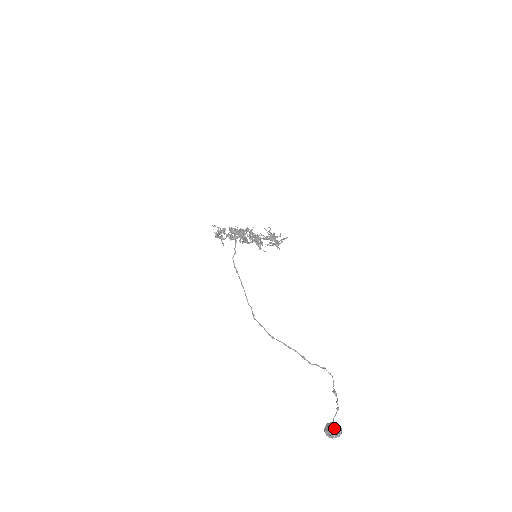
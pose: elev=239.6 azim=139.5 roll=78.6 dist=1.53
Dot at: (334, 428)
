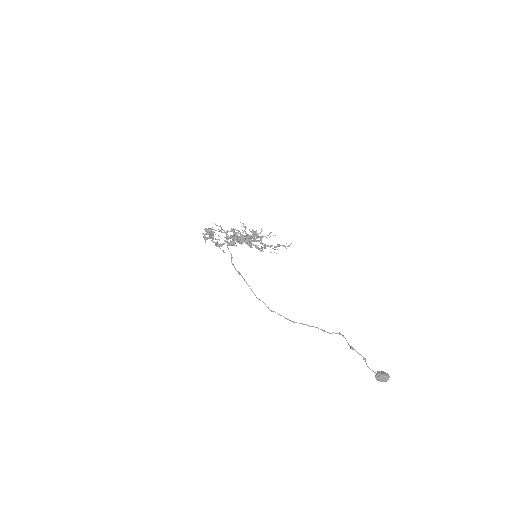
Dot at: (385, 375)
